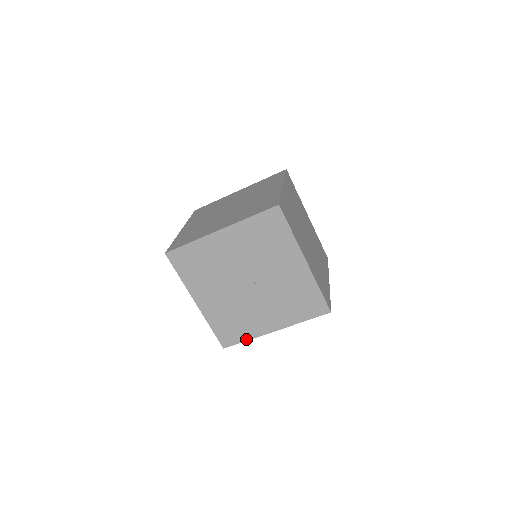
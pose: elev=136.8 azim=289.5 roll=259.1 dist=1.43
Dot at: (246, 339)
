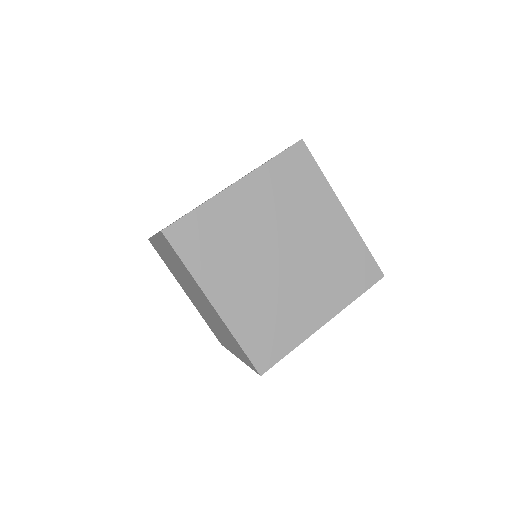
Dot at: occluded
